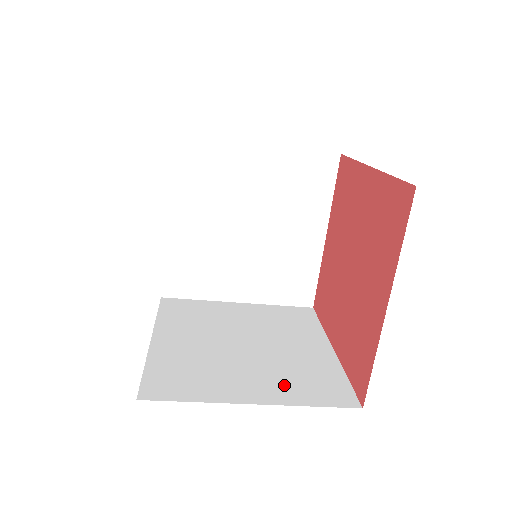
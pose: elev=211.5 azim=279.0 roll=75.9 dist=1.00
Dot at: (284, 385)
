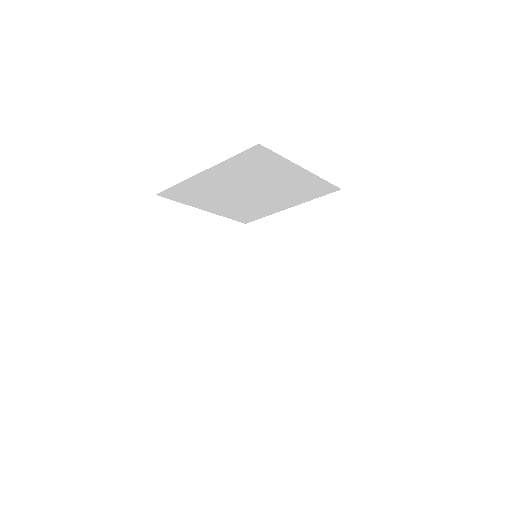
Dot at: occluded
